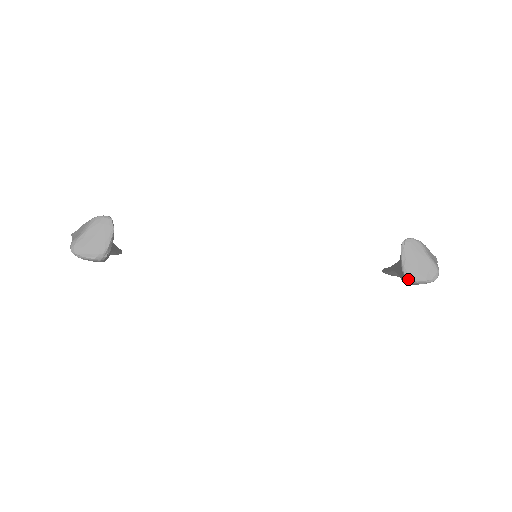
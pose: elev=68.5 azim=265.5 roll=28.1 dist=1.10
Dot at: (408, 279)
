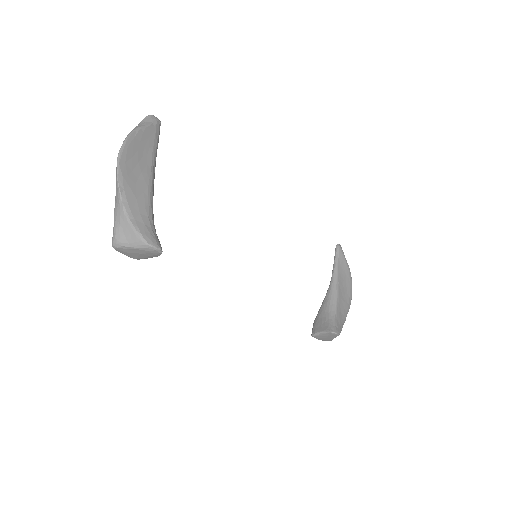
Dot at: (312, 336)
